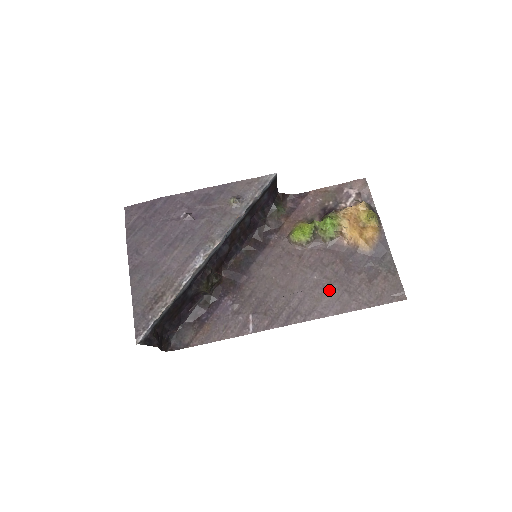
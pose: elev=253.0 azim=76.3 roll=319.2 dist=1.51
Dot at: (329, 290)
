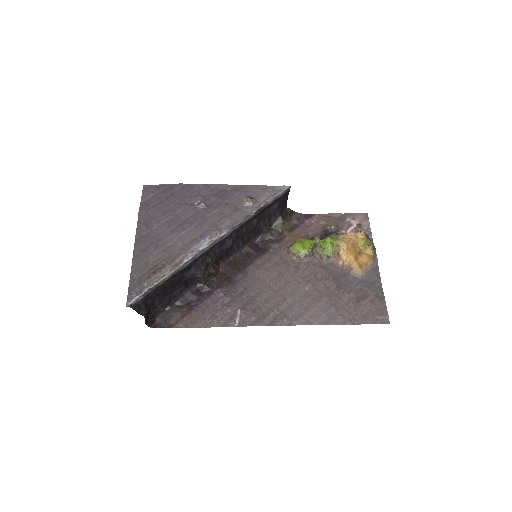
Dot at: (318, 302)
